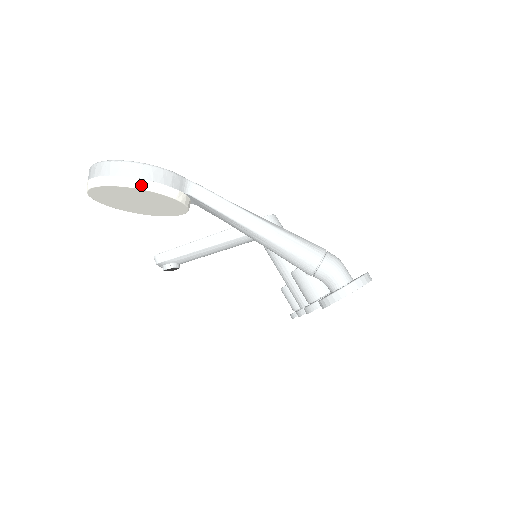
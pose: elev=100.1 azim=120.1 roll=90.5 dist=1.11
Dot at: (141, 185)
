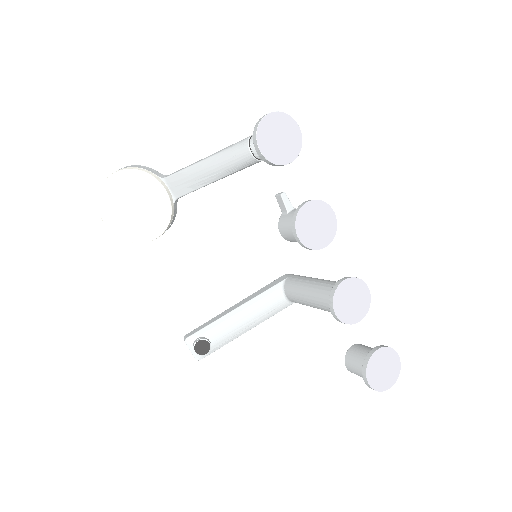
Dot at: (125, 169)
